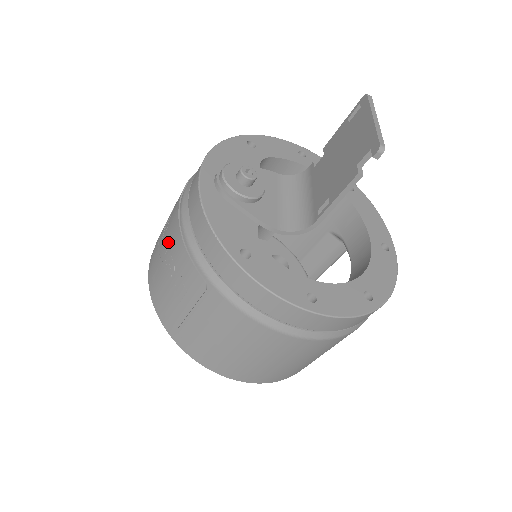
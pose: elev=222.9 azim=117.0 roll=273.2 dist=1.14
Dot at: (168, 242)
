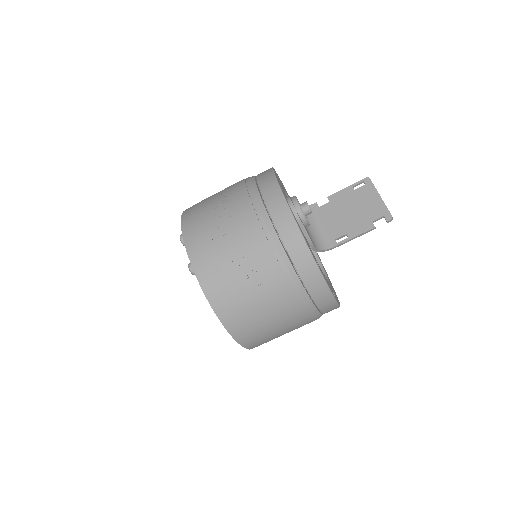
Dot at: (243, 243)
